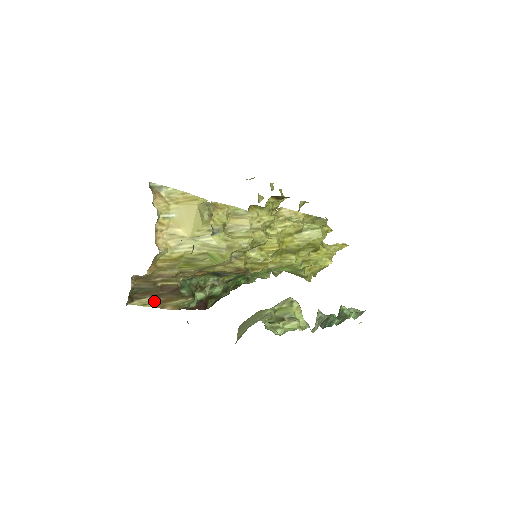
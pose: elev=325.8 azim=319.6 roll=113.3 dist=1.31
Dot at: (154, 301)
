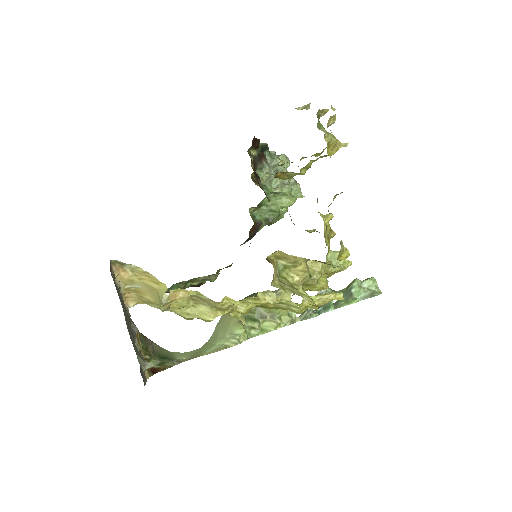
Dot at: occluded
